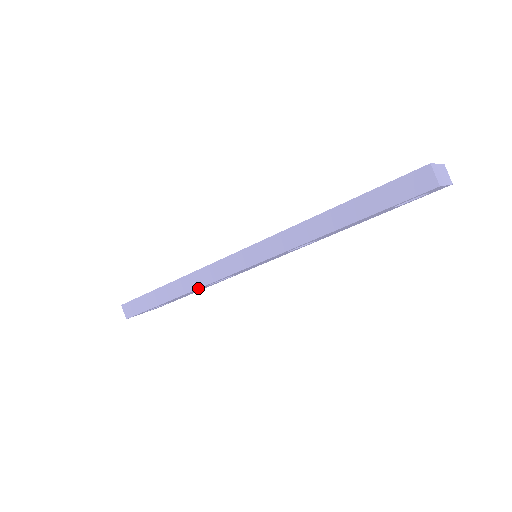
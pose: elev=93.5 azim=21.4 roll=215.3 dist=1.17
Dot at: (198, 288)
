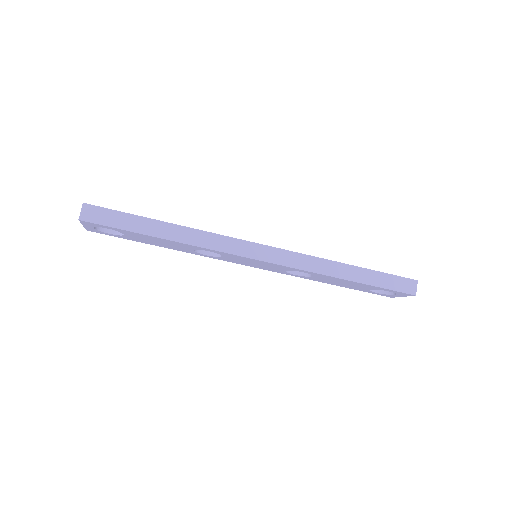
Dot at: (202, 247)
